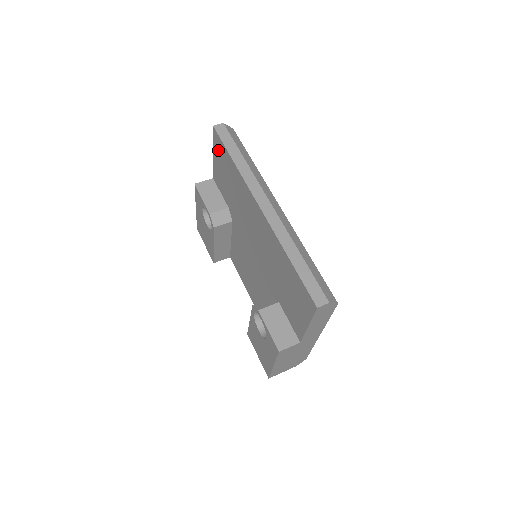
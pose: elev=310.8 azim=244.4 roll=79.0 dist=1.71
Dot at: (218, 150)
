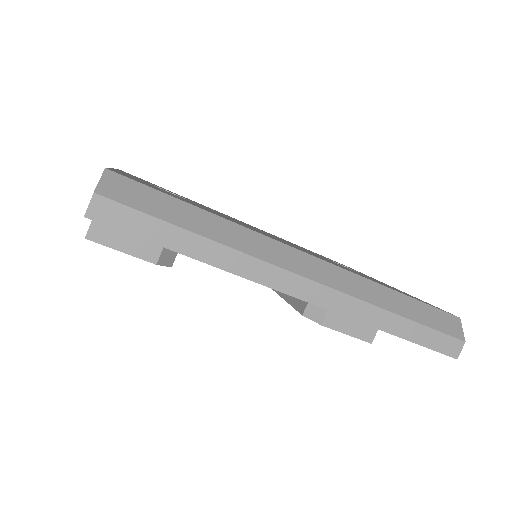
Dot at: occluded
